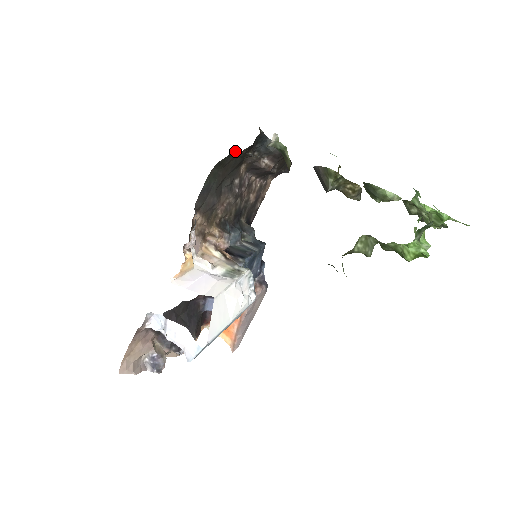
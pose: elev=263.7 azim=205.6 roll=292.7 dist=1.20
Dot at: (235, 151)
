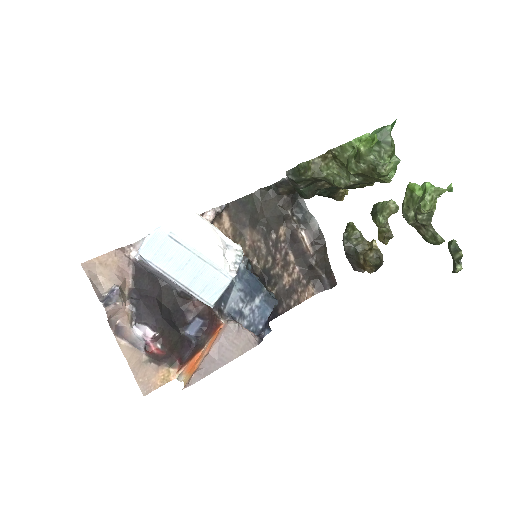
Dot at: (275, 188)
